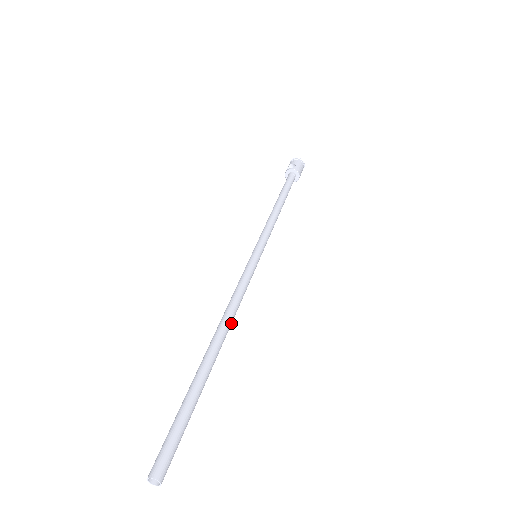
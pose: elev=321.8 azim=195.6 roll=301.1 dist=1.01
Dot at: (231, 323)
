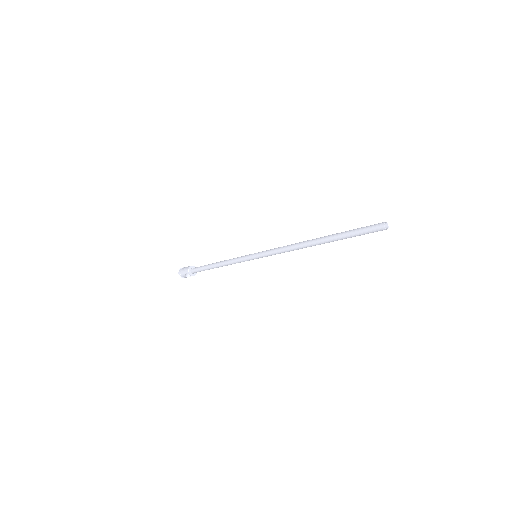
Dot at: (301, 248)
